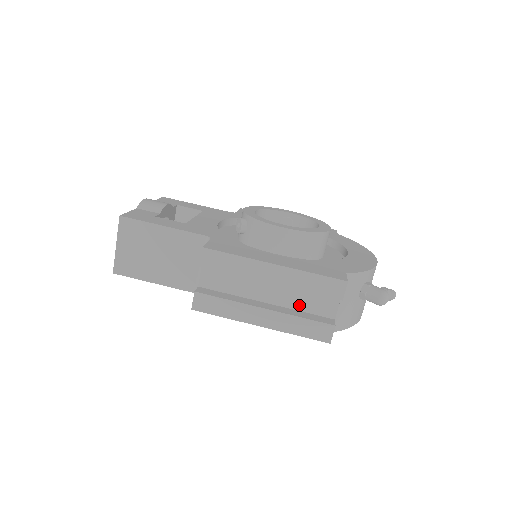
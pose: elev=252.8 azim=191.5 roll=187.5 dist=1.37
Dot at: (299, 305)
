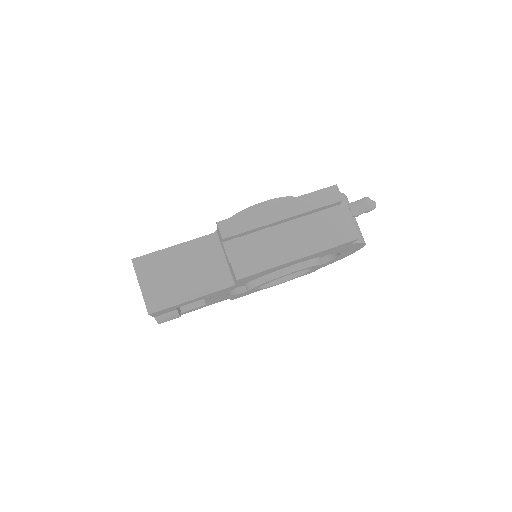
Dot at: (315, 231)
